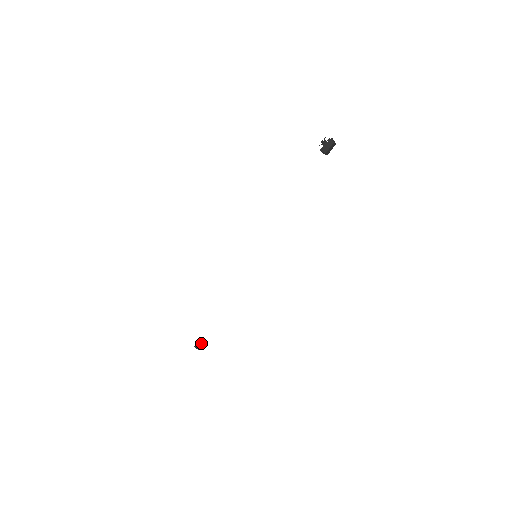
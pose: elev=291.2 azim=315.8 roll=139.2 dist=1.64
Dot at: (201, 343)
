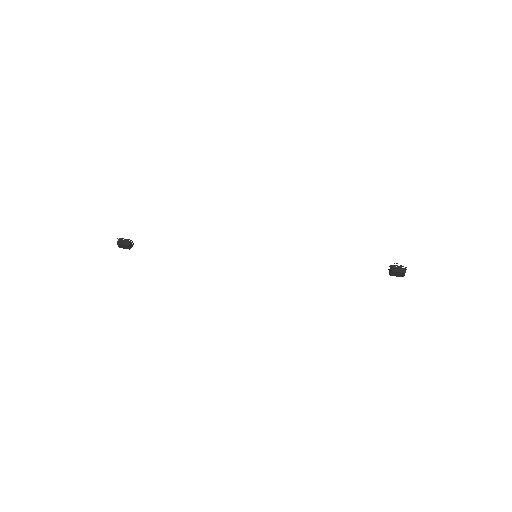
Dot at: (128, 243)
